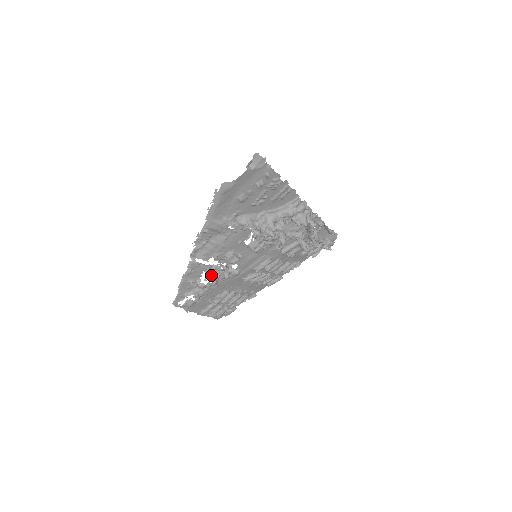
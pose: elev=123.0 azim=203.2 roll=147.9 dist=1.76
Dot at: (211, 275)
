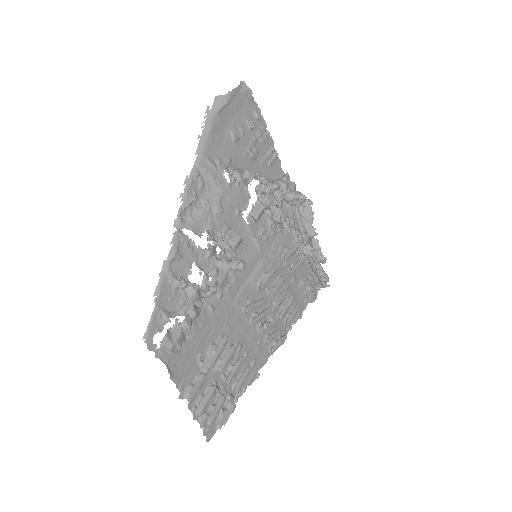
Dot at: (214, 240)
